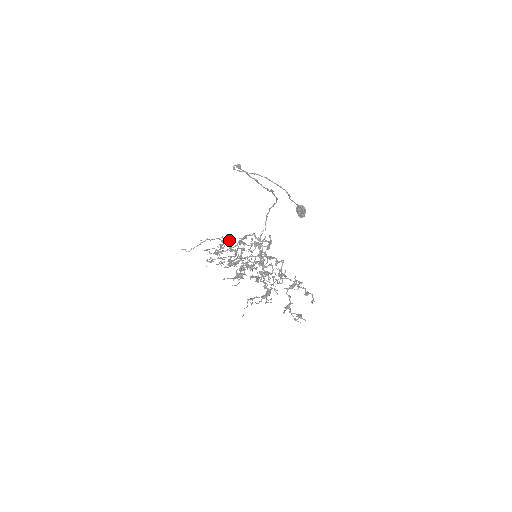
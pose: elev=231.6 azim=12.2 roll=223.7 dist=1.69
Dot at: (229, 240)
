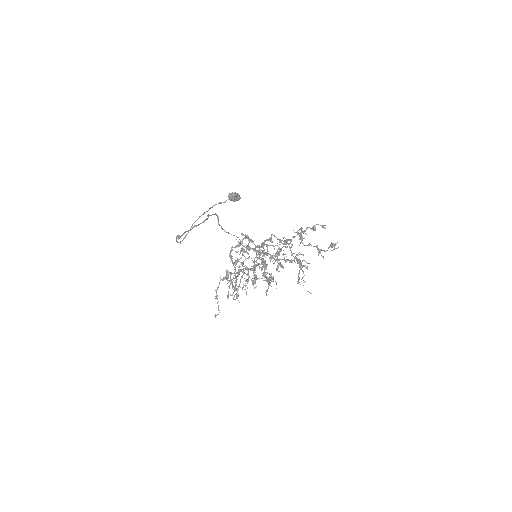
Dot at: (226, 272)
